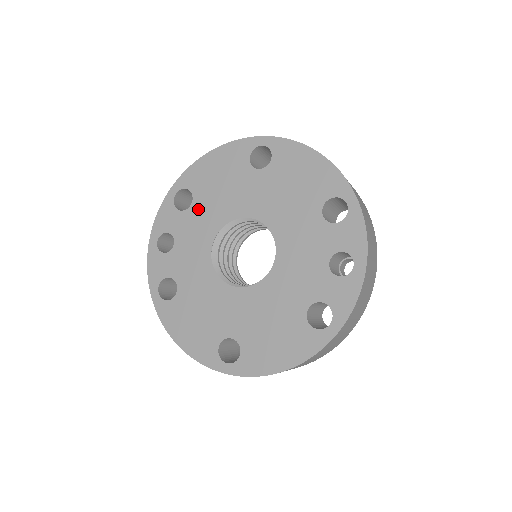
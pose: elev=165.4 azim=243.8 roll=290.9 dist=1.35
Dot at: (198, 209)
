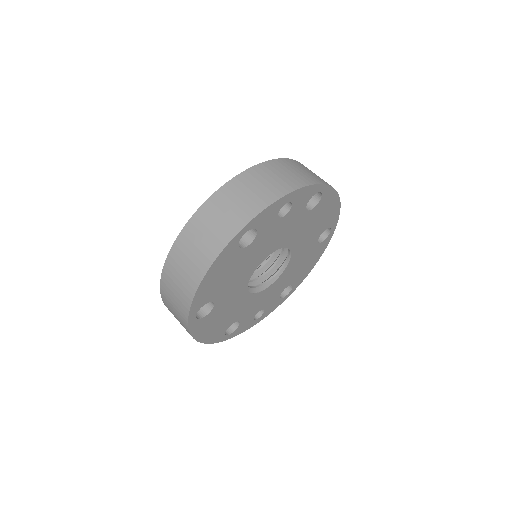
Dot at: occluded
